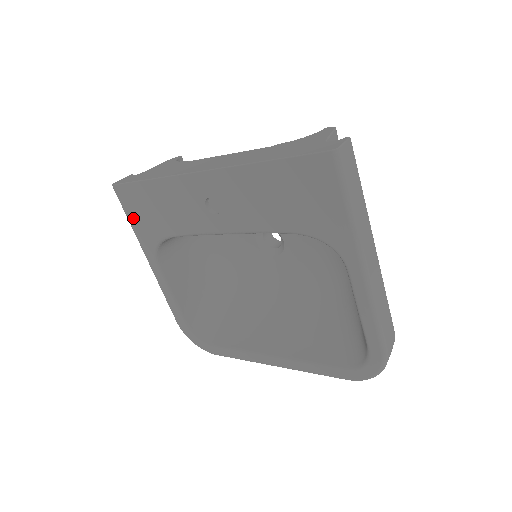
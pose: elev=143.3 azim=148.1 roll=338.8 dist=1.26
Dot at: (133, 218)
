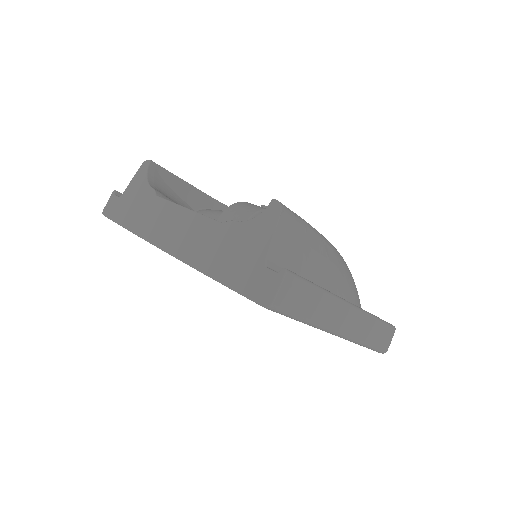
Dot at: occluded
